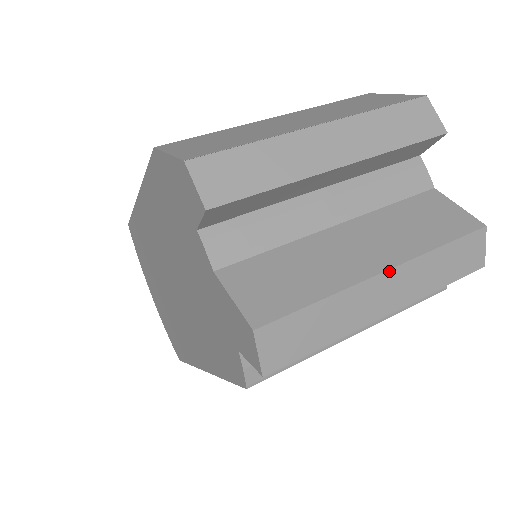
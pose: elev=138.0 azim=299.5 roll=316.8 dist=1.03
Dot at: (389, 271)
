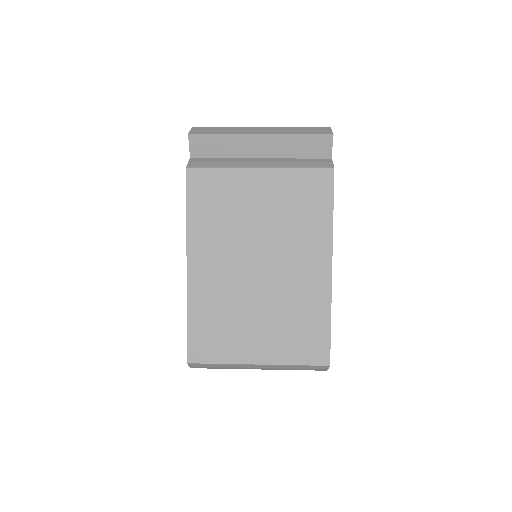
Dot at: (264, 128)
